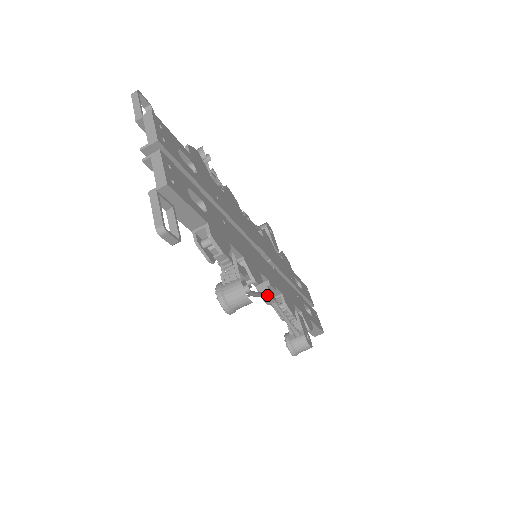
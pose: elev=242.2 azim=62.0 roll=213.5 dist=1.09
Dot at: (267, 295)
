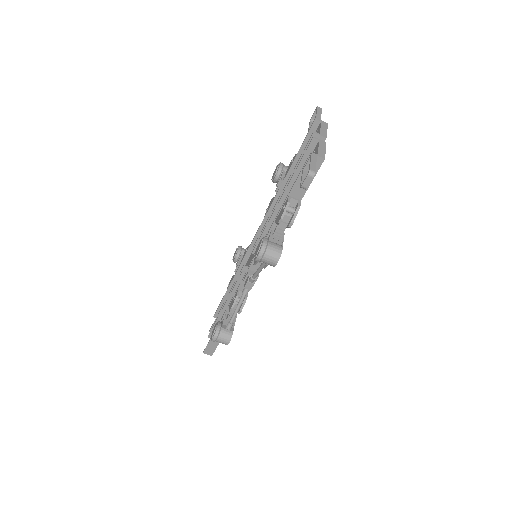
Dot at: (255, 279)
